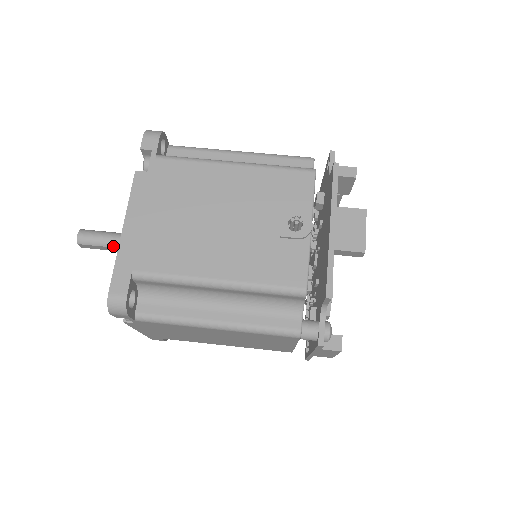
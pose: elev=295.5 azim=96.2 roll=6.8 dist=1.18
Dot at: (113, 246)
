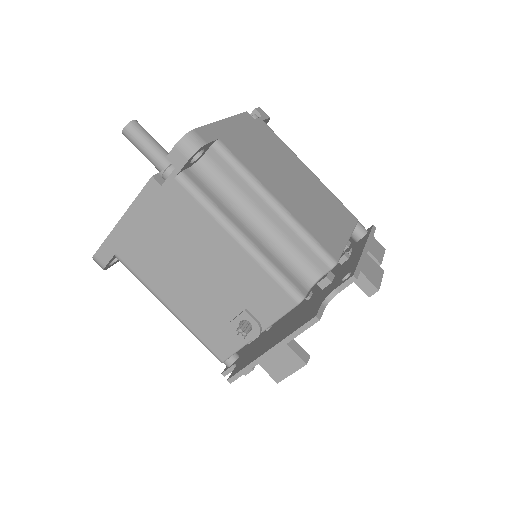
Dot at: (149, 160)
